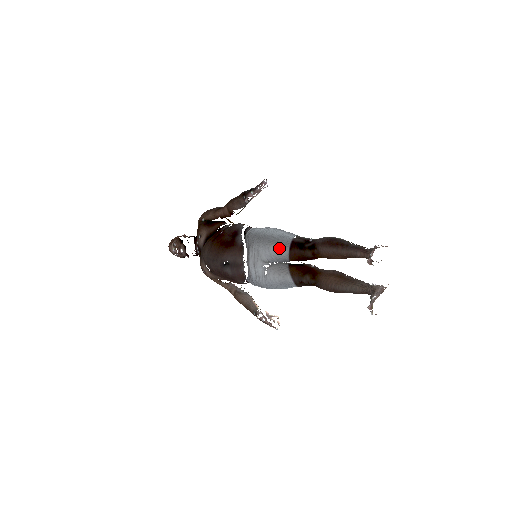
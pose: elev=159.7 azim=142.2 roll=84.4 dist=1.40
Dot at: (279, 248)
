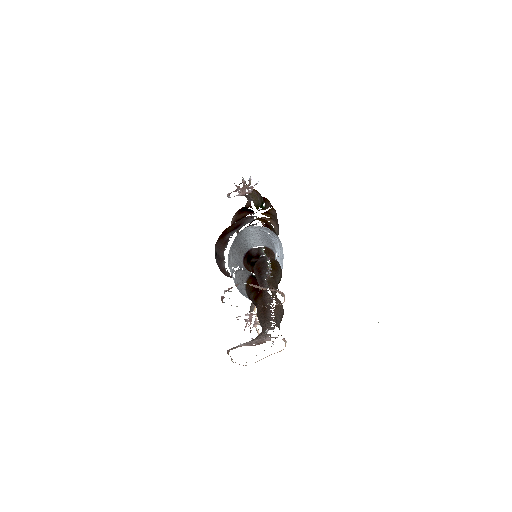
Dot at: (238, 254)
